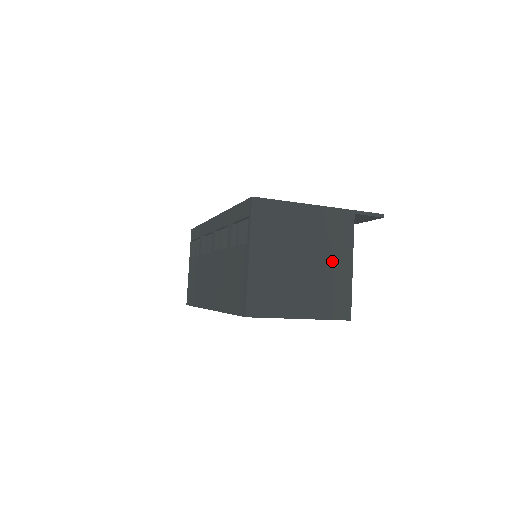
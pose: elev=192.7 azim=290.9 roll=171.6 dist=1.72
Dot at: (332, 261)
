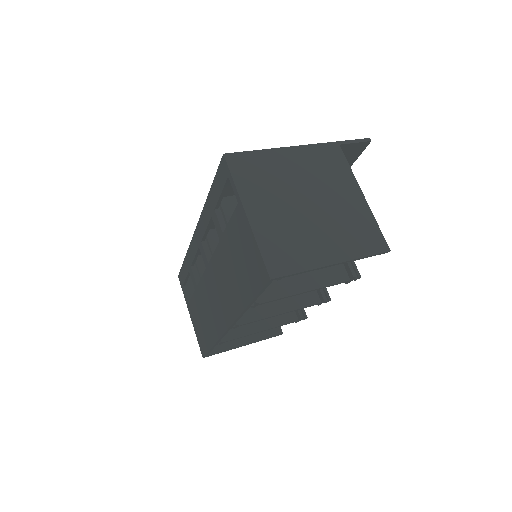
Dot at: (339, 195)
